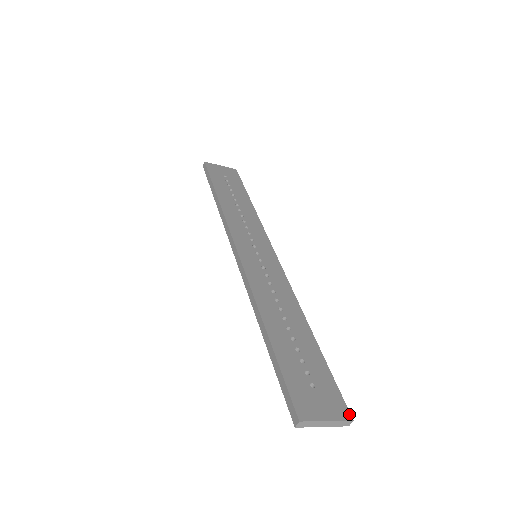
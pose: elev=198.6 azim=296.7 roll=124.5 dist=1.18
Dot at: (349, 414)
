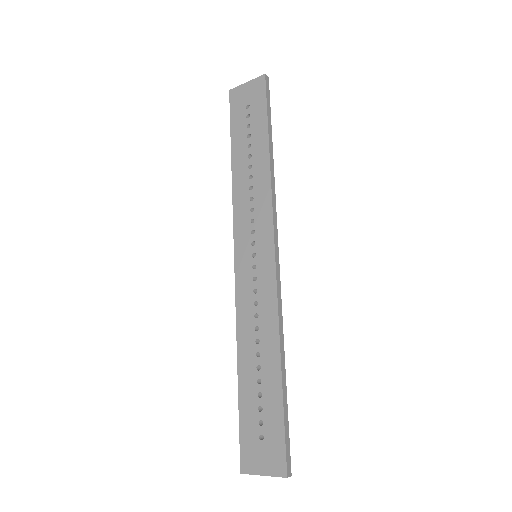
Dot at: (285, 471)
